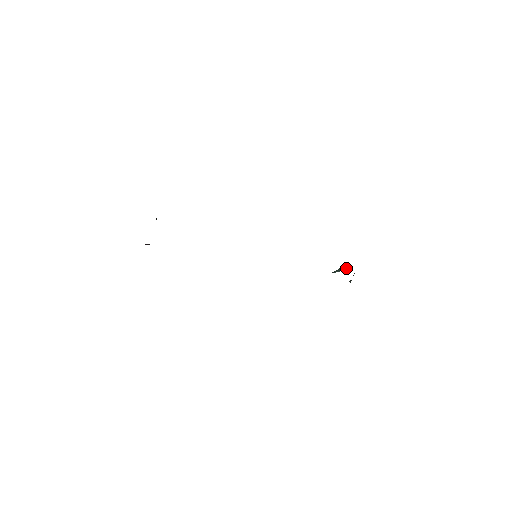
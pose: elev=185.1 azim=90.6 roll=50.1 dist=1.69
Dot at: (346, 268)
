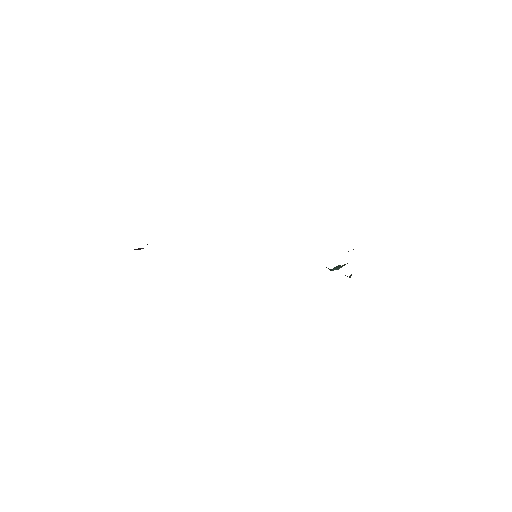
Dot at: (342, 266)
